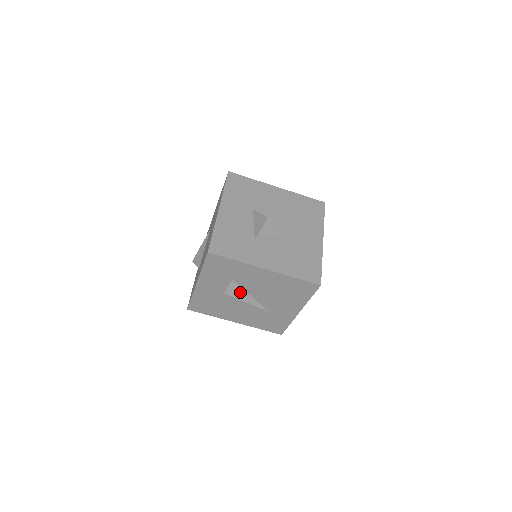
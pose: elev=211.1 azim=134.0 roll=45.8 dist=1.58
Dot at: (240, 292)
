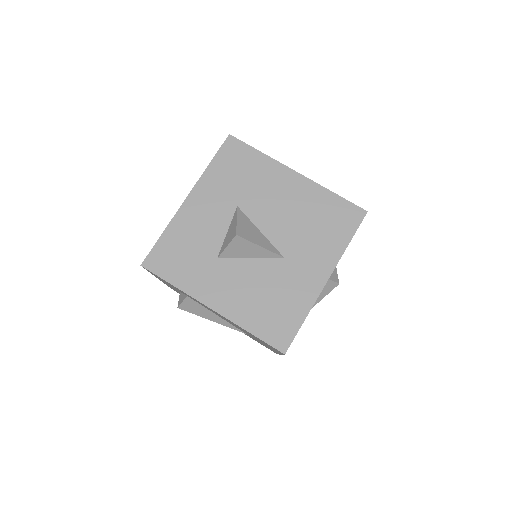
Dot at: (202, 310)
